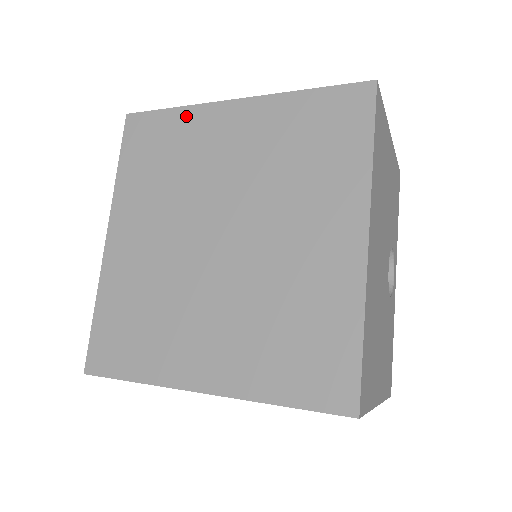
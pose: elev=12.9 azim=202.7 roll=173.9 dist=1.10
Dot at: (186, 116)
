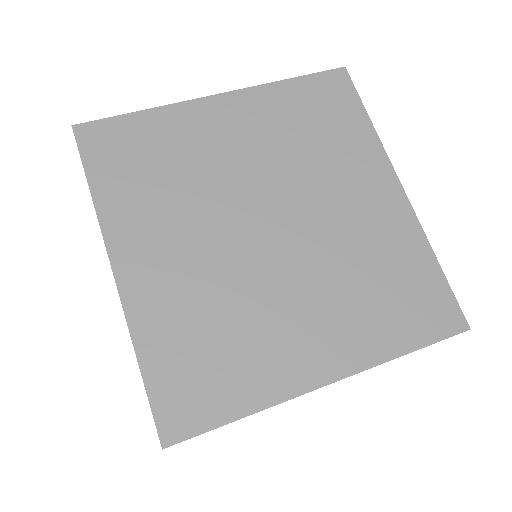
Dot at: (164, 117)
